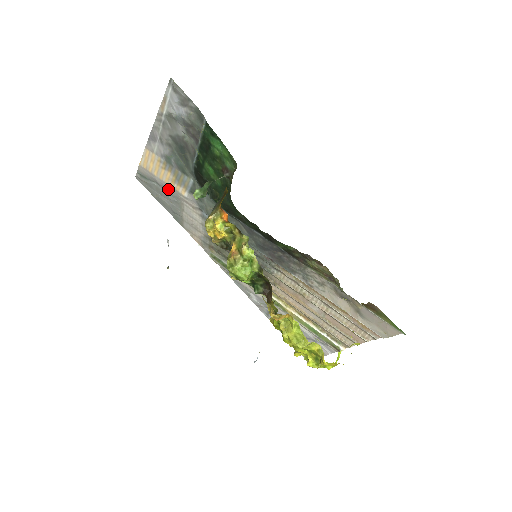
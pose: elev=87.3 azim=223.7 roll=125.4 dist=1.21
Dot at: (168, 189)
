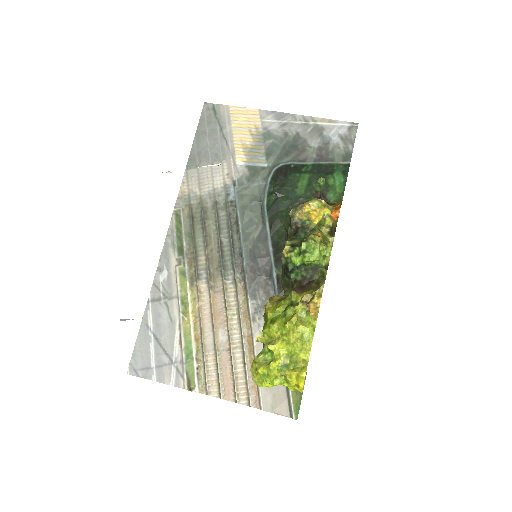
Dot at: (226, 142)
